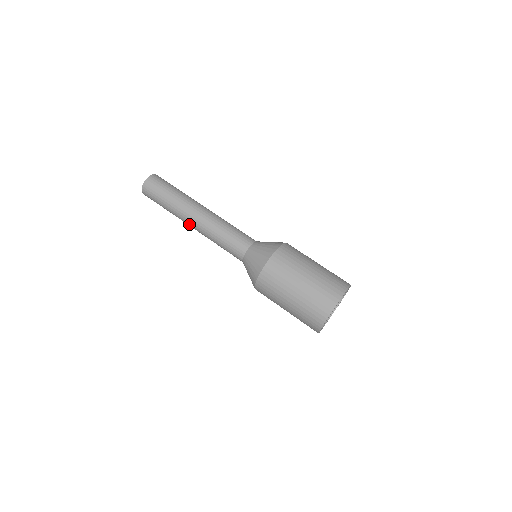
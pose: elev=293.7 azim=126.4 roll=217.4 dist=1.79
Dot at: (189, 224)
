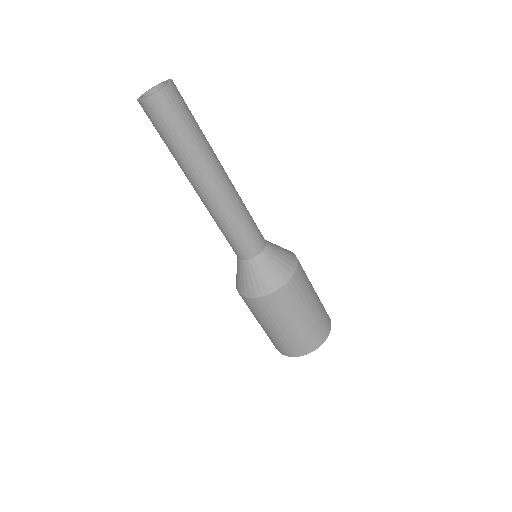
Dot at: occluded
